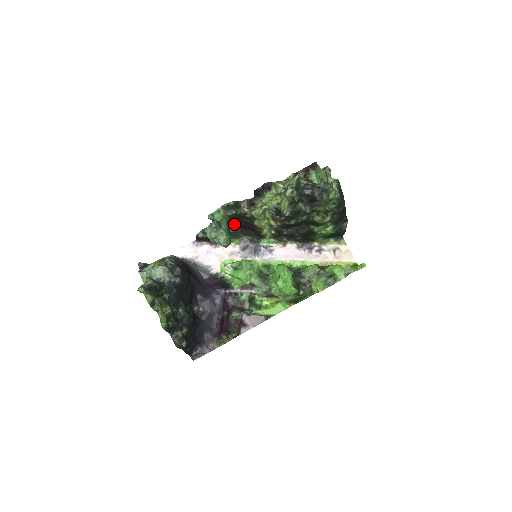
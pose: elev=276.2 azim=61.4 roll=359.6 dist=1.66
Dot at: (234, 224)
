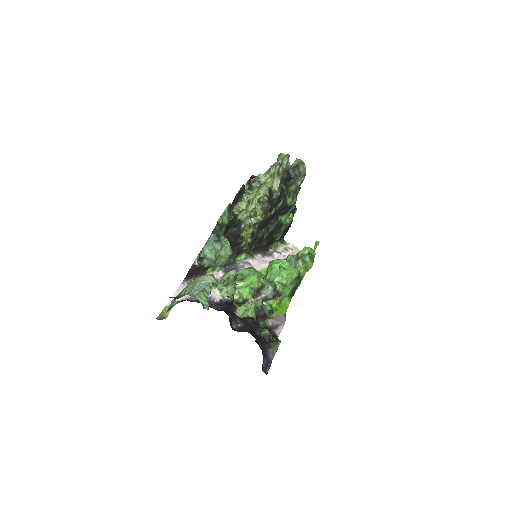
Dot at: occluded
